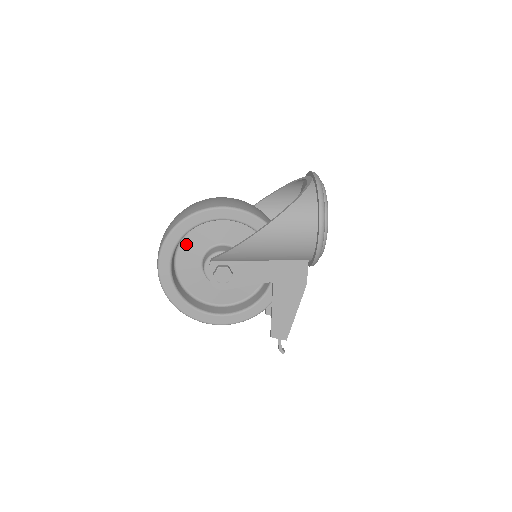
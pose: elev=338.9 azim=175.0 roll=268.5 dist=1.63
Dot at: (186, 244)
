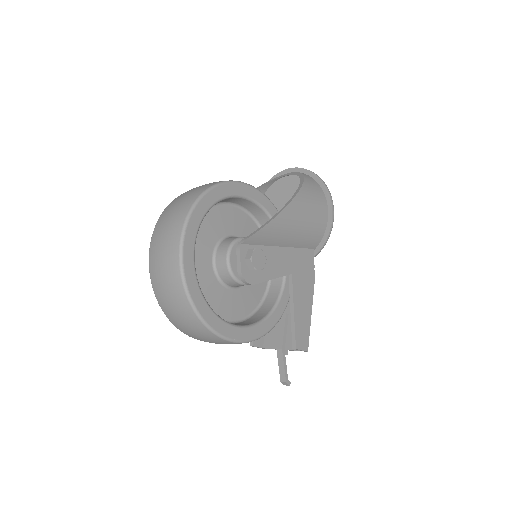
Dot at: occluded
